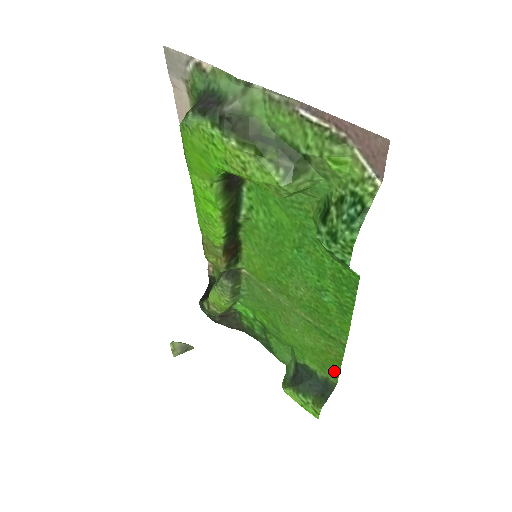
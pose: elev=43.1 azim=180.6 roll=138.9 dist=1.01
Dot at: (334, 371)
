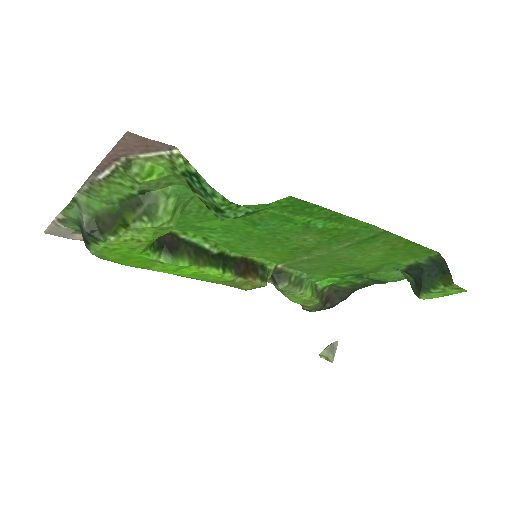
Dot at: (421, 250)
